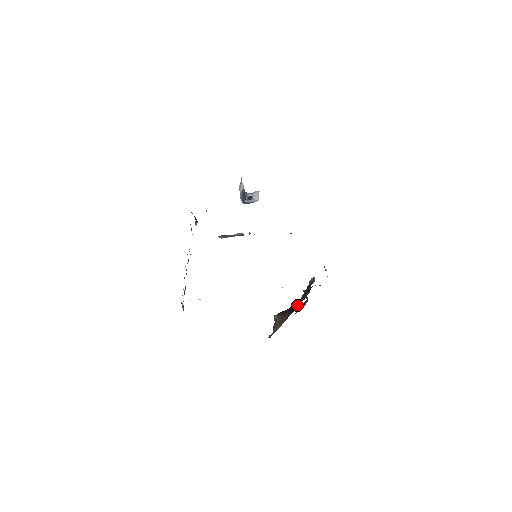
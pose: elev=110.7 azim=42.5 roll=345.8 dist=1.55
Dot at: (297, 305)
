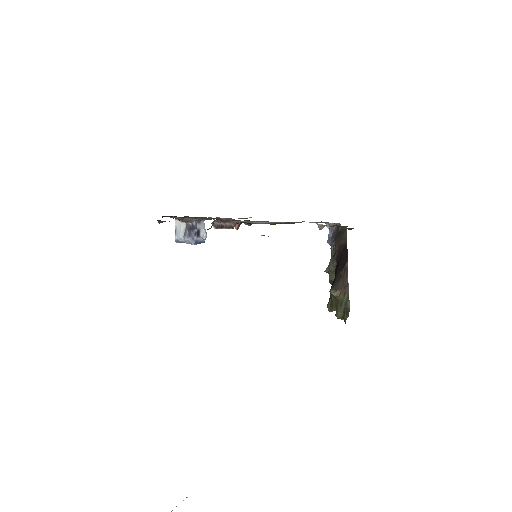
Dot at: (344, 251)
